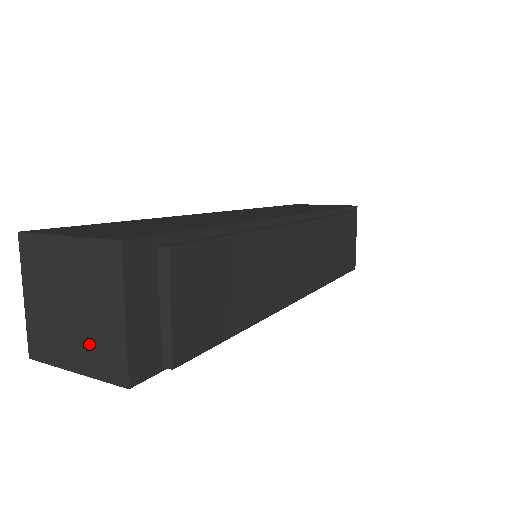
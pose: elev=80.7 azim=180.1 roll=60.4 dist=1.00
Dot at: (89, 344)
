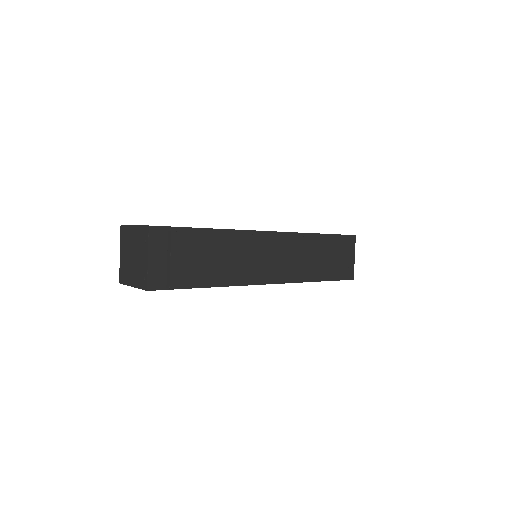
Dot at: (137, 272)
